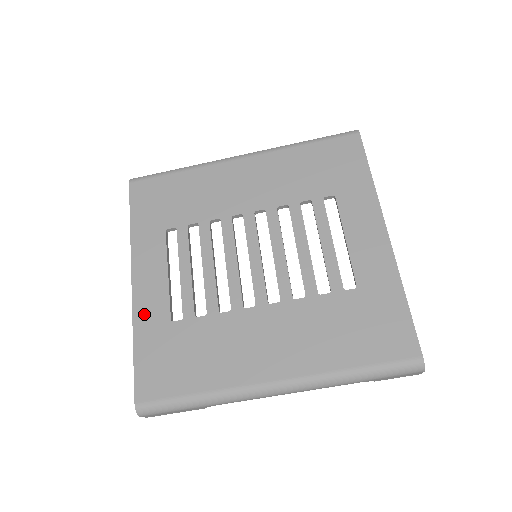
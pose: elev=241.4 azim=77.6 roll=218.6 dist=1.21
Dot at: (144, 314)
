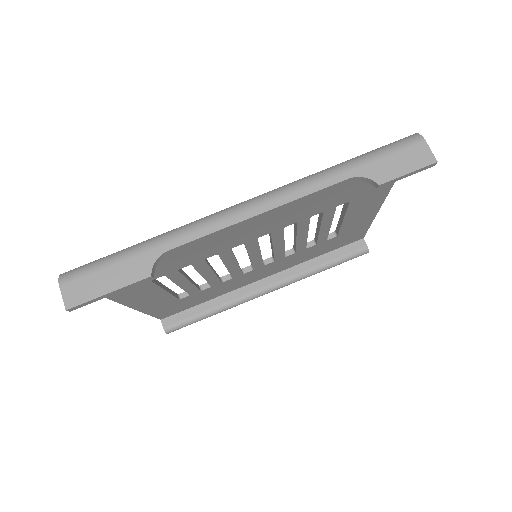
Dot at: occluded
